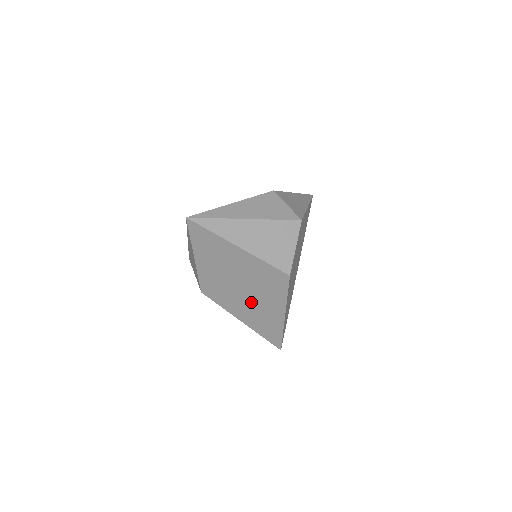
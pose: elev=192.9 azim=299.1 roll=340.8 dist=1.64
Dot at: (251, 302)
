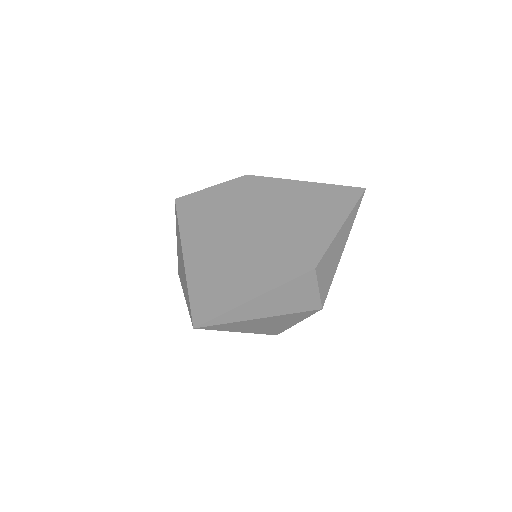
Dot at: occluded
